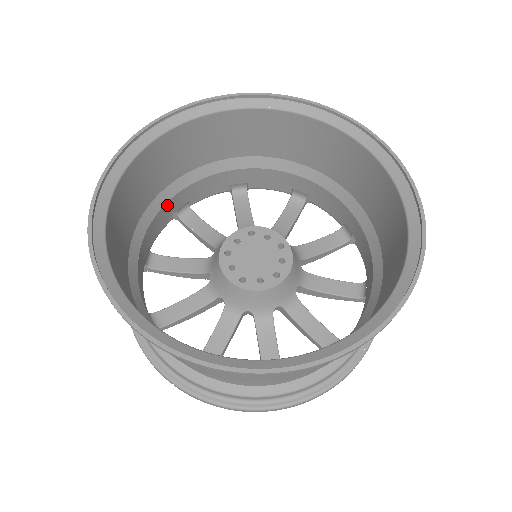
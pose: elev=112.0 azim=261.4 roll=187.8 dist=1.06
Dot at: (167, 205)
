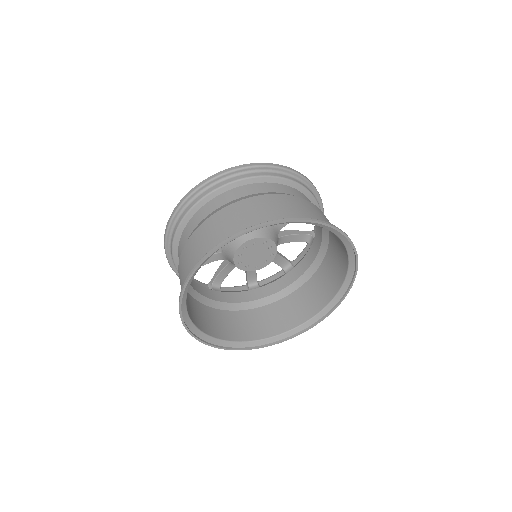
Dot at: occluded
